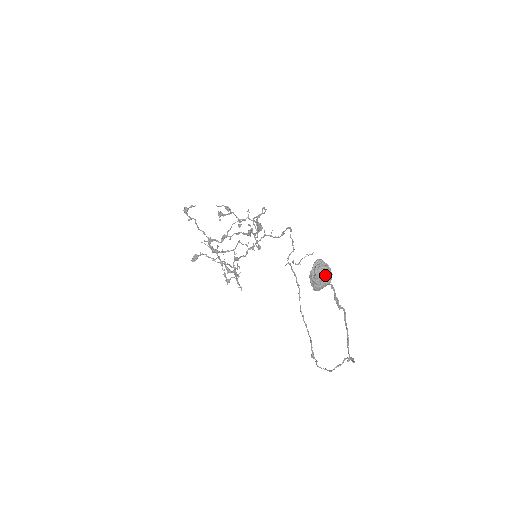
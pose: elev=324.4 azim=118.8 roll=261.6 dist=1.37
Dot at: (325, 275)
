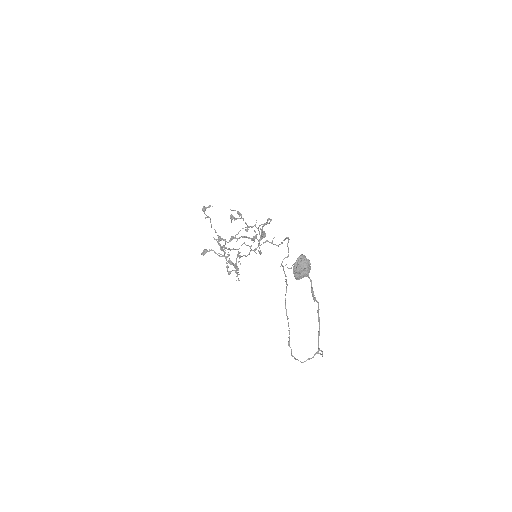
Dot at: (305, 267)
